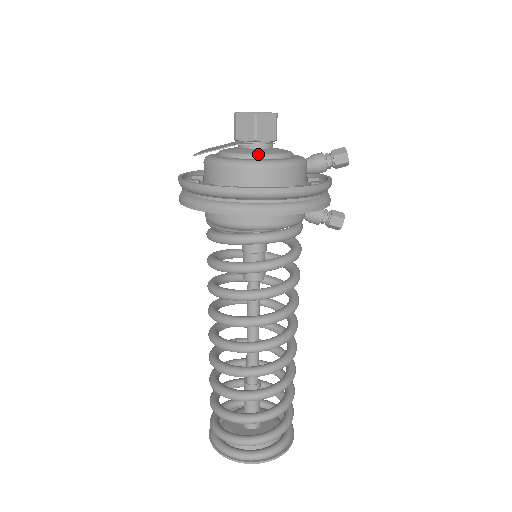
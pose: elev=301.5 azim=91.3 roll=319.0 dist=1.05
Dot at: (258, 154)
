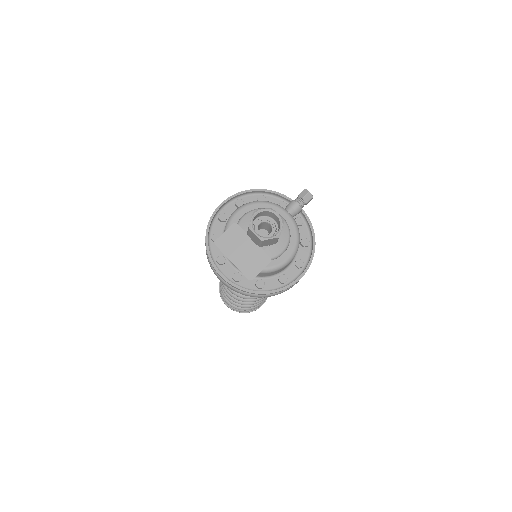
Dot at: (283, 251)
